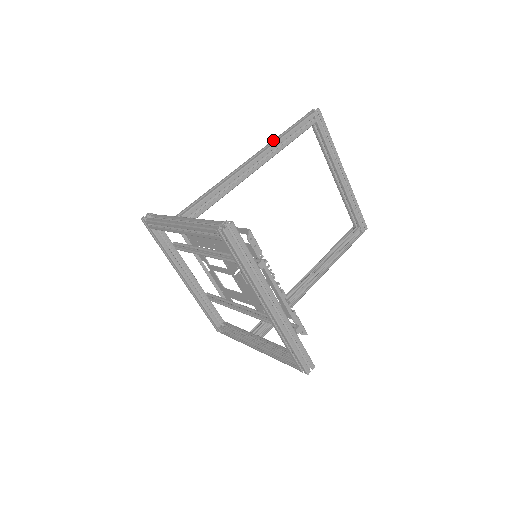
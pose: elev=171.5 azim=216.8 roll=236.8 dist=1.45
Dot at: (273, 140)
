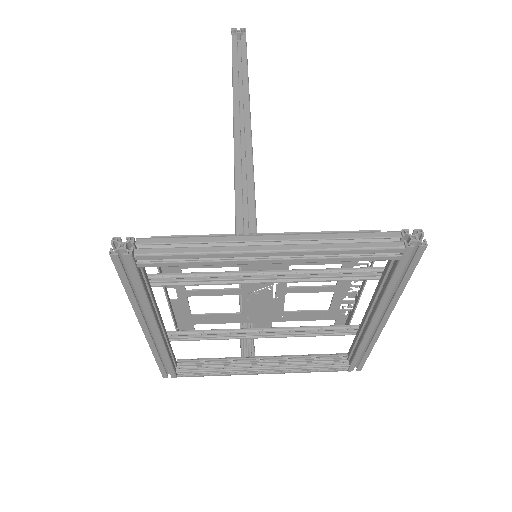
Dot at: (236, 78)
